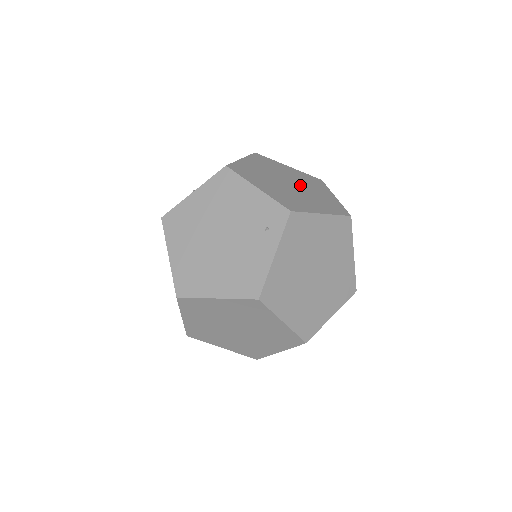
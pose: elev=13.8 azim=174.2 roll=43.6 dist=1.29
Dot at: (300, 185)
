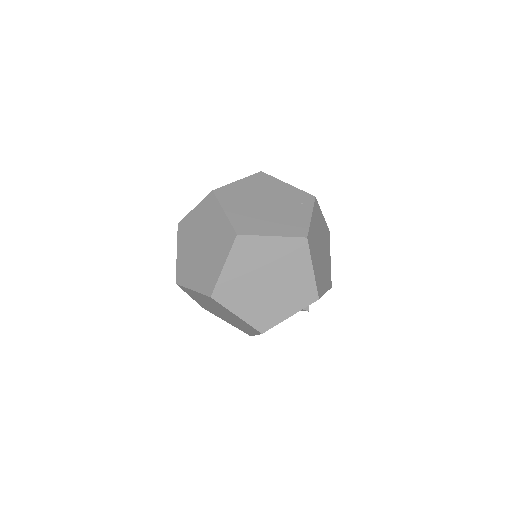
Dot at: occluded
